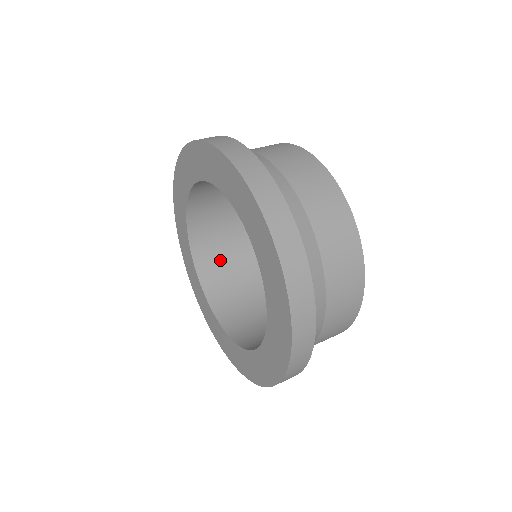
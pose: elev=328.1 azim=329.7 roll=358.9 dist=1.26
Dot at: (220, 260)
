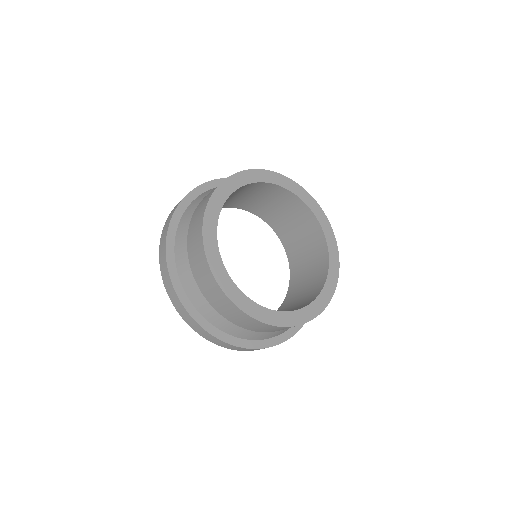
Dot at: (293, 234)
